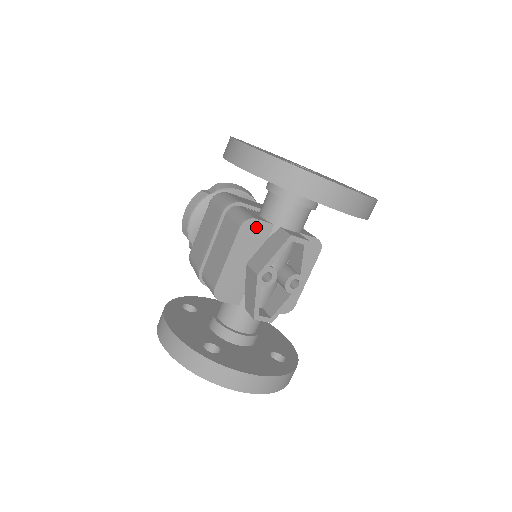
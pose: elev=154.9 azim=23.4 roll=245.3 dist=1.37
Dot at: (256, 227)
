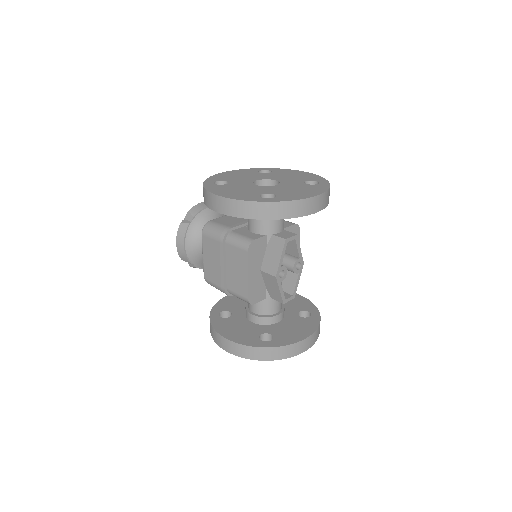
Dot at: (257, 244)
